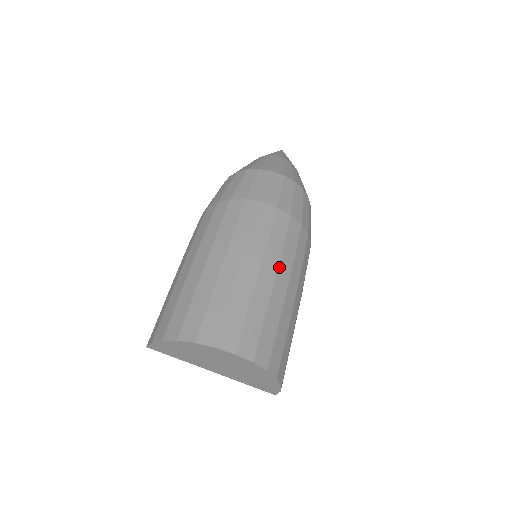
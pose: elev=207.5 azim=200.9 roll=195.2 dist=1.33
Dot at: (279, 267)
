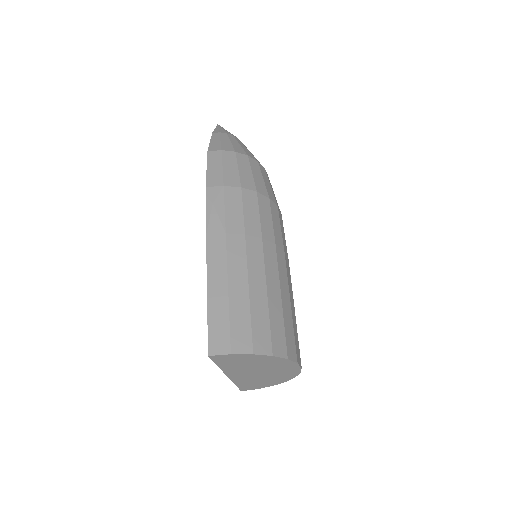
Dot at: occluded
